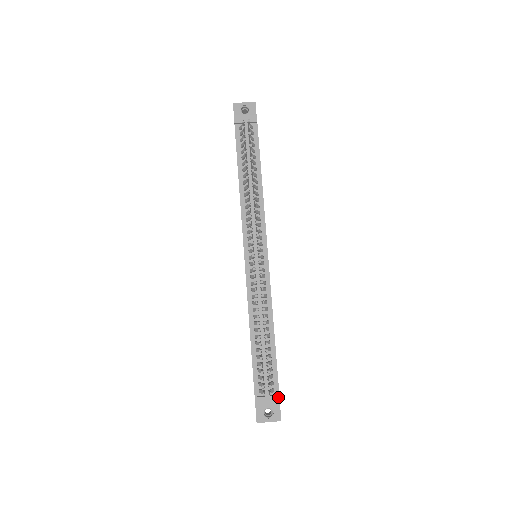
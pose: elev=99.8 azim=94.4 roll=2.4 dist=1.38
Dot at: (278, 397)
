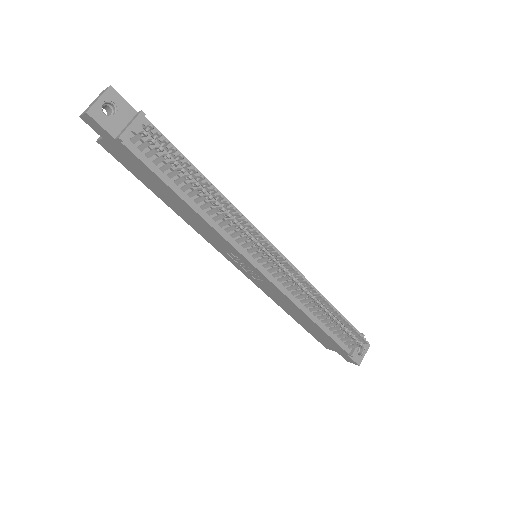
Dot at: (363, 336)
